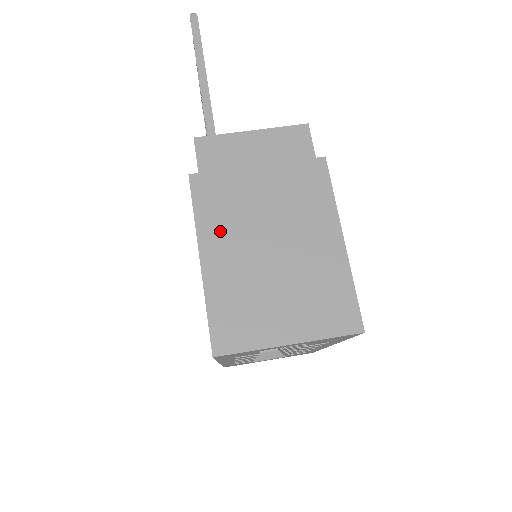
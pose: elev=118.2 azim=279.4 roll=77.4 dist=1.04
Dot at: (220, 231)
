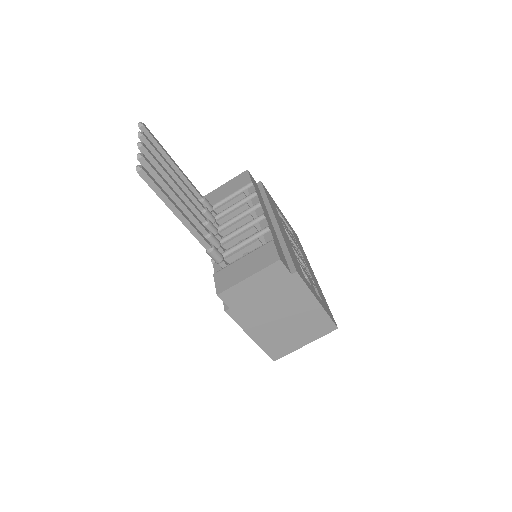
Dot at: (255, 325)
